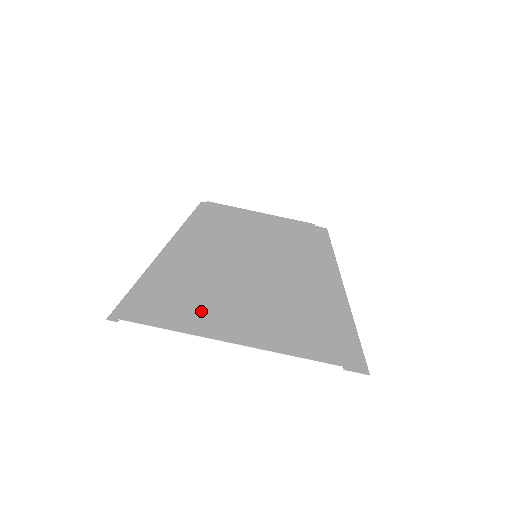
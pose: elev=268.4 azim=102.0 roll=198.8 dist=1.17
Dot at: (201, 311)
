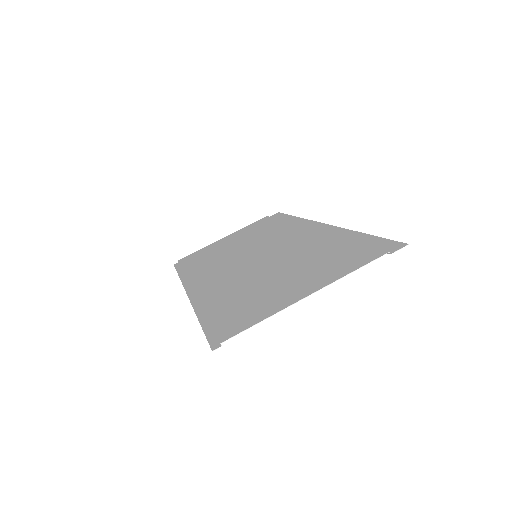
Dot at: (266, 300)
